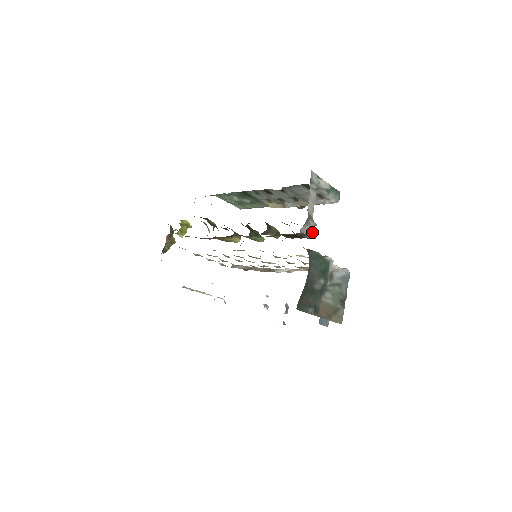
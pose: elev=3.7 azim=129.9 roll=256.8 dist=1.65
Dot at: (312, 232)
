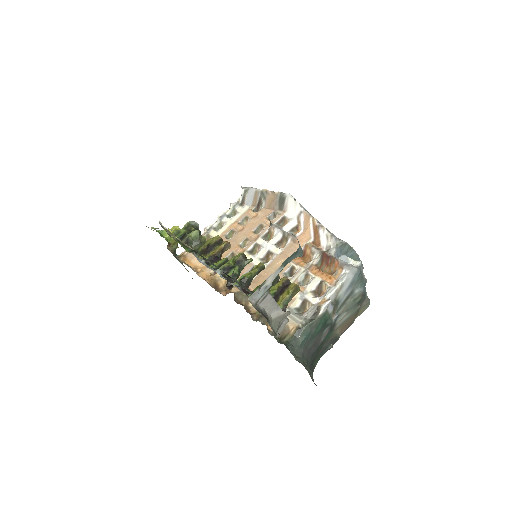
Dot at: (292, 297)
